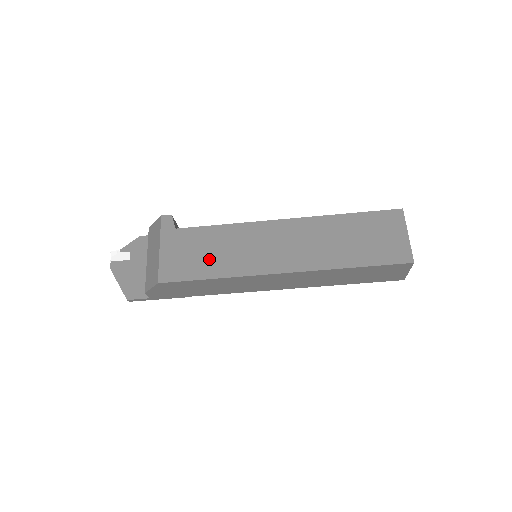
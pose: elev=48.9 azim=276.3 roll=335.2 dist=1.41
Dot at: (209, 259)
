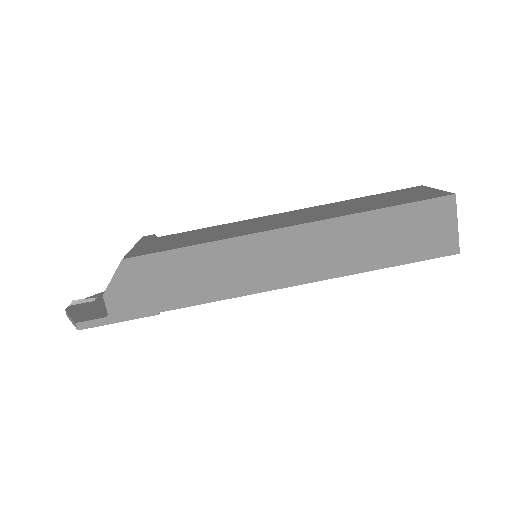
Dot at: (193, 239)
